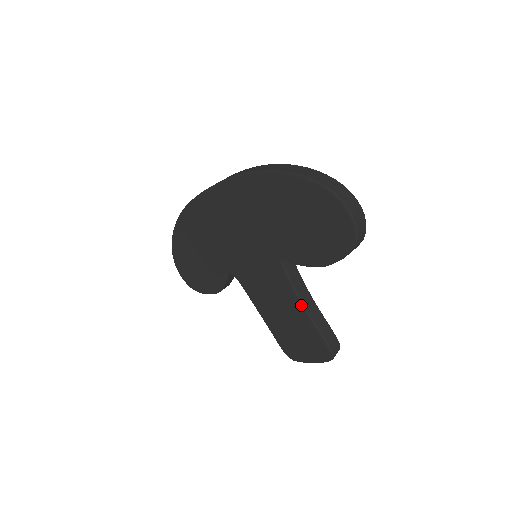
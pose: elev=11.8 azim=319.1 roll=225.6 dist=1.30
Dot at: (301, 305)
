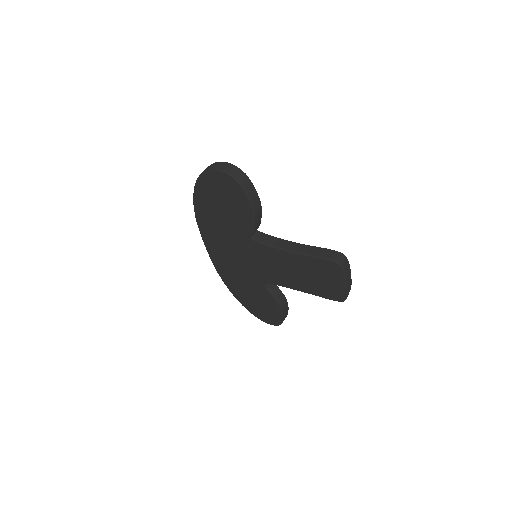
Dot at: (287, 252)
